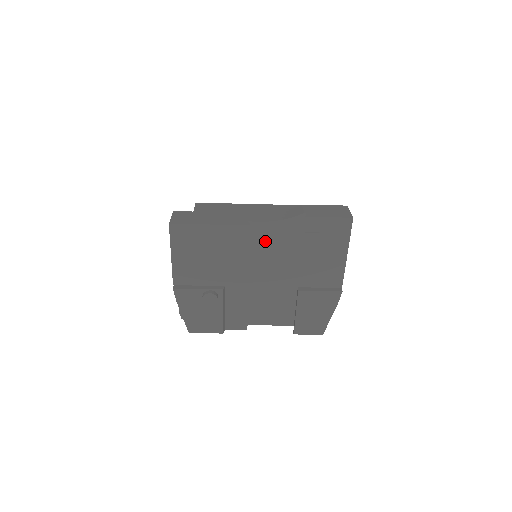
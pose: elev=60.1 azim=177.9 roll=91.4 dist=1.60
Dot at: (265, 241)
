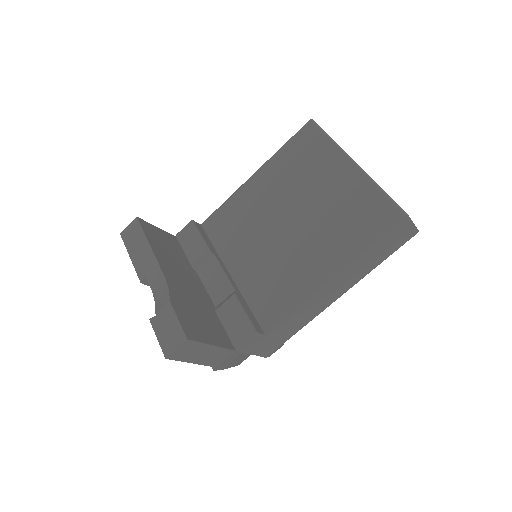
Dot at: occluded
